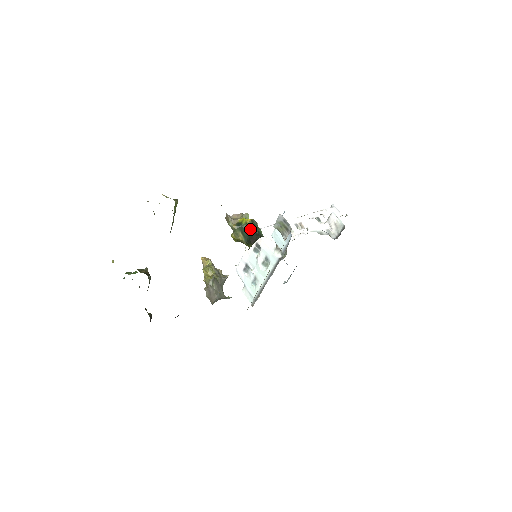
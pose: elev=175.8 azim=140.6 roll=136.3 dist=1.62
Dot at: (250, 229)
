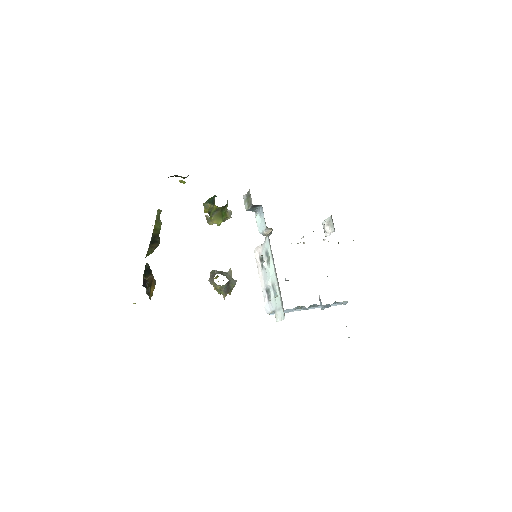
Dot at: occluded
